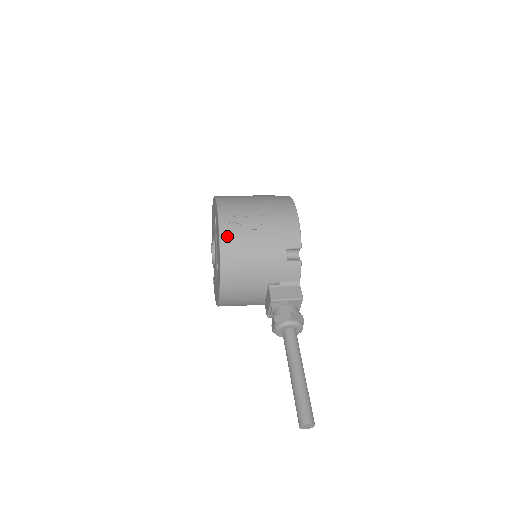
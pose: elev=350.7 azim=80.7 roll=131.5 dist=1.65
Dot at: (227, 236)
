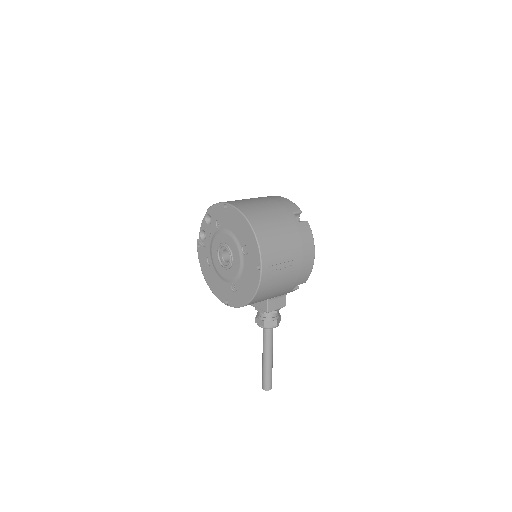
Dot at: (263, 289)
